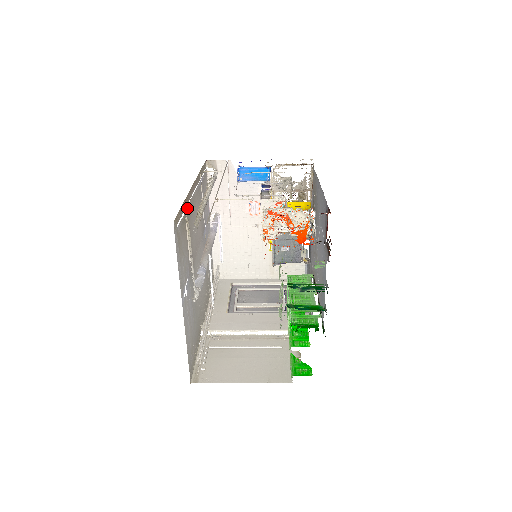
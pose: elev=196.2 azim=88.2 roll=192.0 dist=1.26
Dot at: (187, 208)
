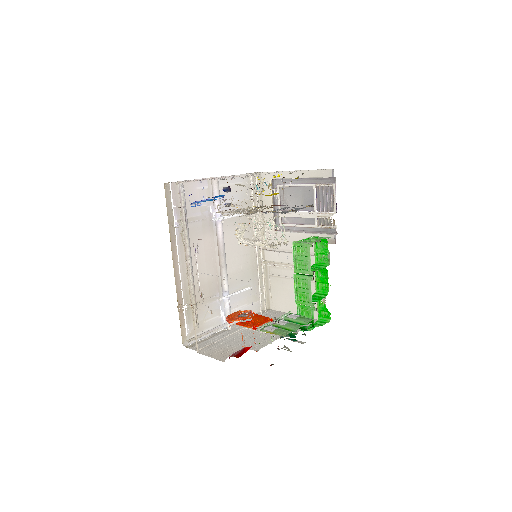
Dot at: (184, 296)
